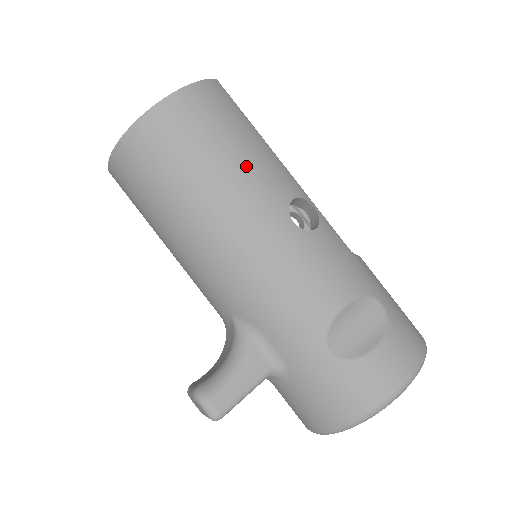
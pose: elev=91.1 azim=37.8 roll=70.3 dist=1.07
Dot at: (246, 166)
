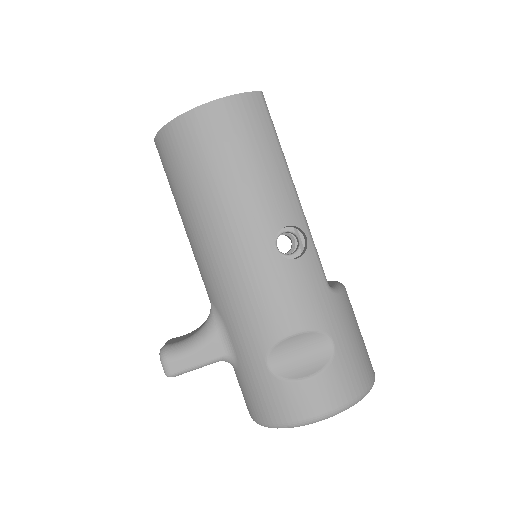
Dot at: (251, 186)
